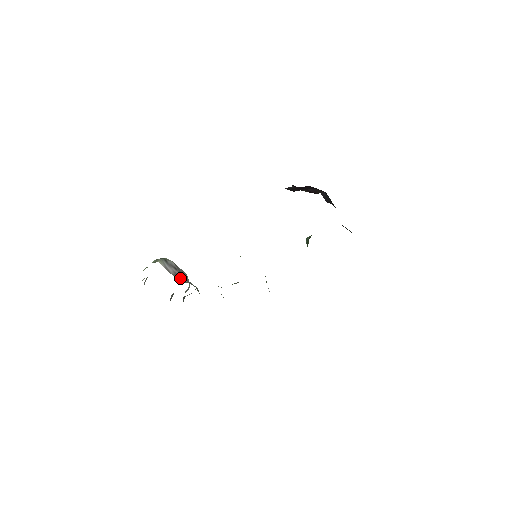
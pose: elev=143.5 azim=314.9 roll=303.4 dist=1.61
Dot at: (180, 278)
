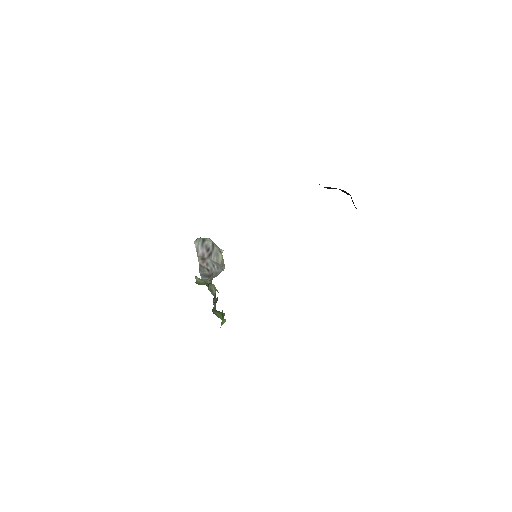
Dot at: (201, 261)
